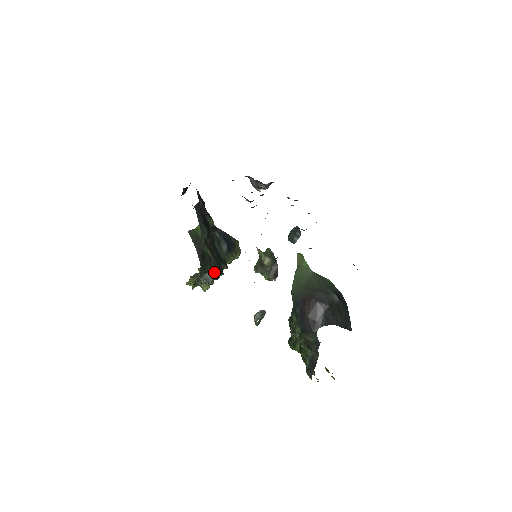
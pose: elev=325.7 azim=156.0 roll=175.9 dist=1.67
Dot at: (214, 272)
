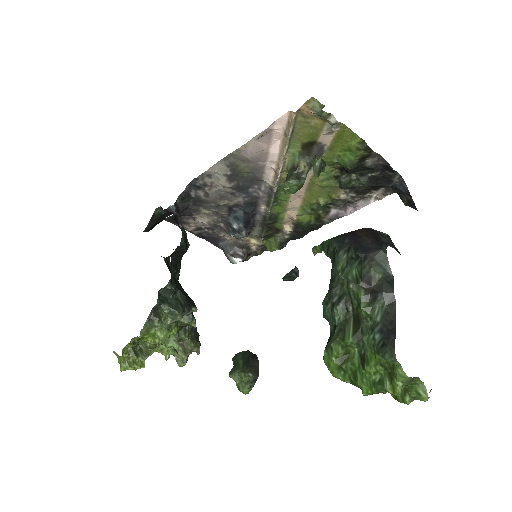
Dot at: (185, 299)
